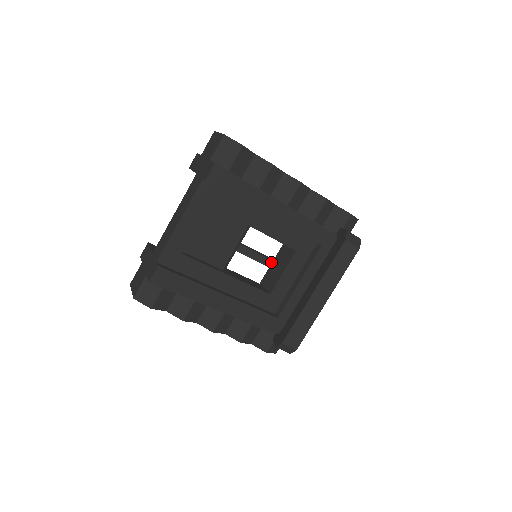
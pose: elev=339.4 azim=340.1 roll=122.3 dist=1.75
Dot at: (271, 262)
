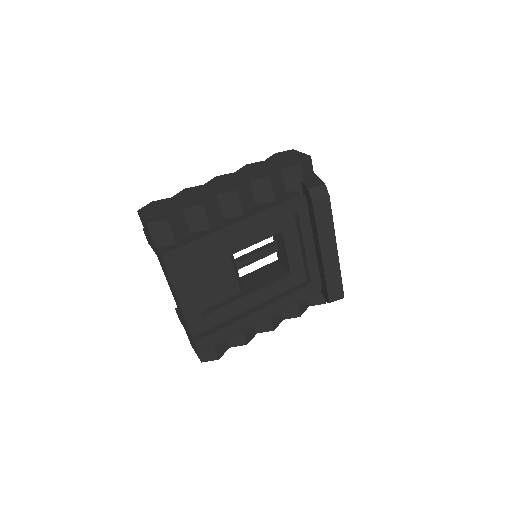
Dot at: (271, 249)
